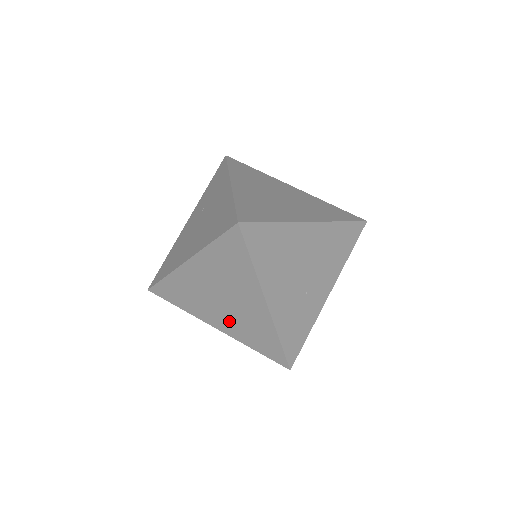
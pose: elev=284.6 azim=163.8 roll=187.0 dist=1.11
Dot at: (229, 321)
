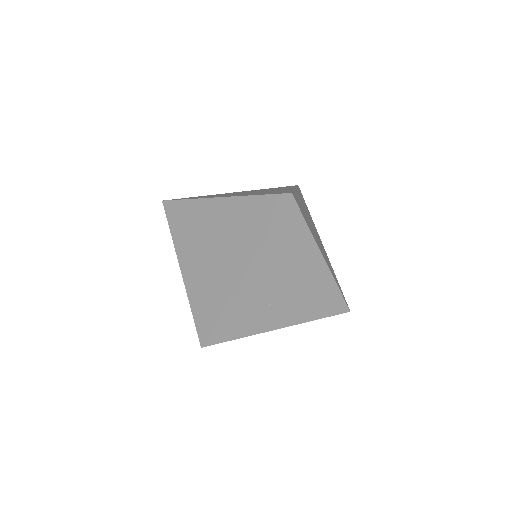
Dot at: (198, 269)
